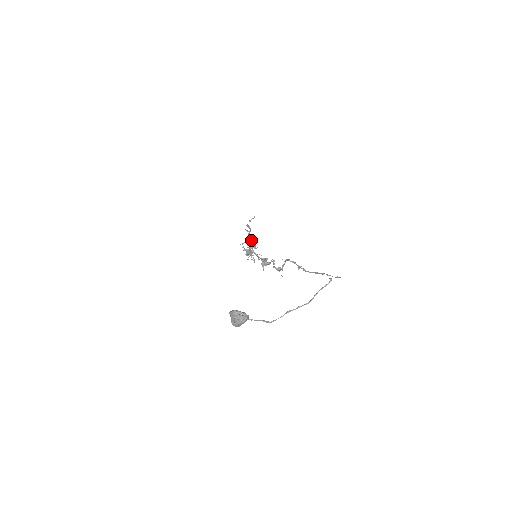
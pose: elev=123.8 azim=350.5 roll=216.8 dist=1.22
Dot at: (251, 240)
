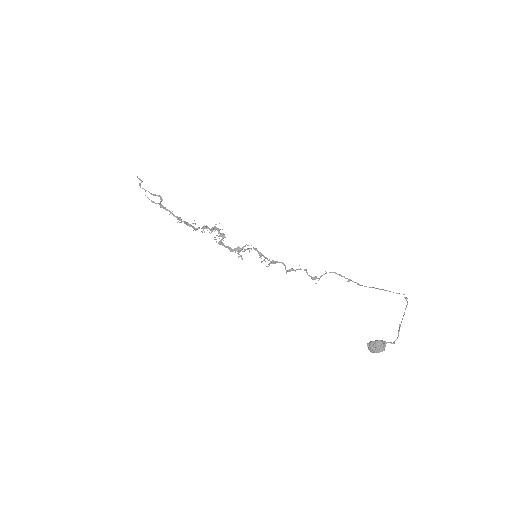
Dot at: (219, 230)
